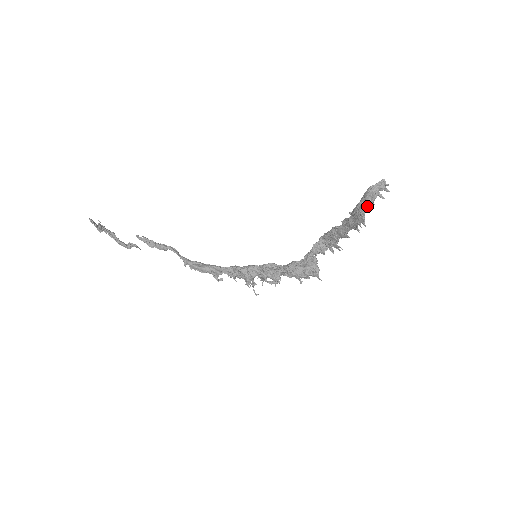
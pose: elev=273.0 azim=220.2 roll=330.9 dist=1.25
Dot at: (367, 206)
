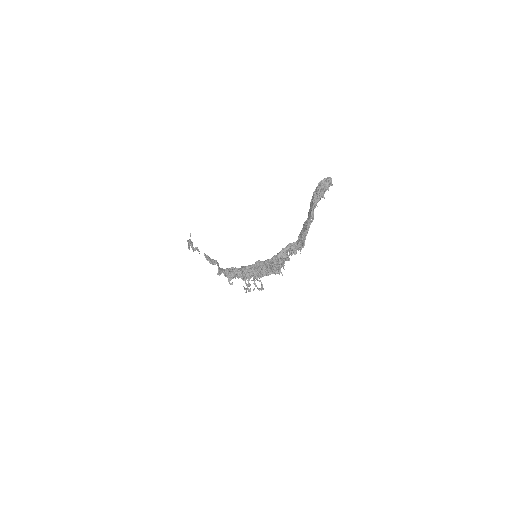
Dot at: (317, 192)
